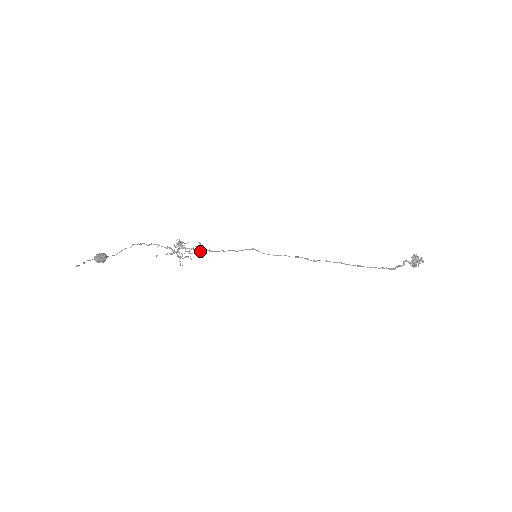
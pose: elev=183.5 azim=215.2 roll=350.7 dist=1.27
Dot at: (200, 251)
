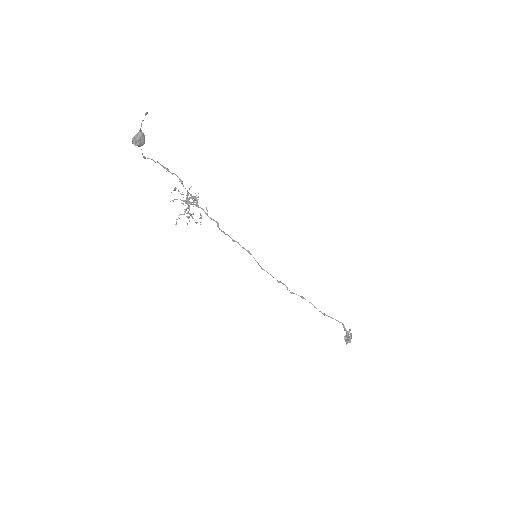
Dot at: occluded
